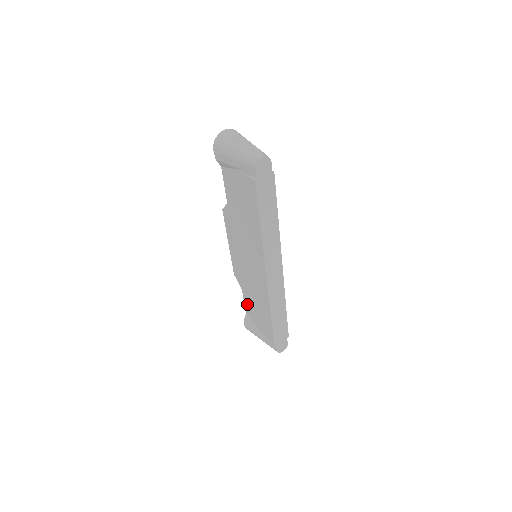
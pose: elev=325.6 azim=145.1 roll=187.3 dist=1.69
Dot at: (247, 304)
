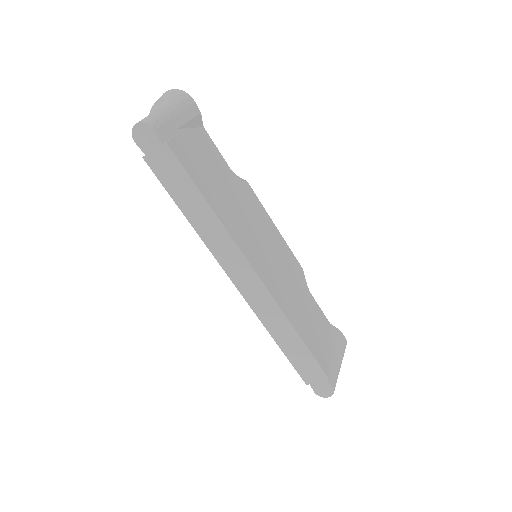
Dot at: occluded
